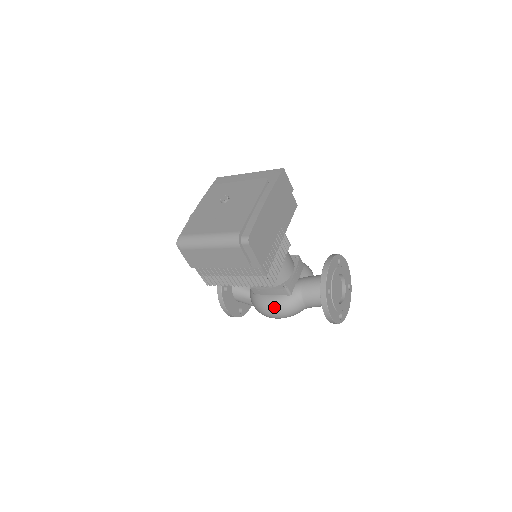
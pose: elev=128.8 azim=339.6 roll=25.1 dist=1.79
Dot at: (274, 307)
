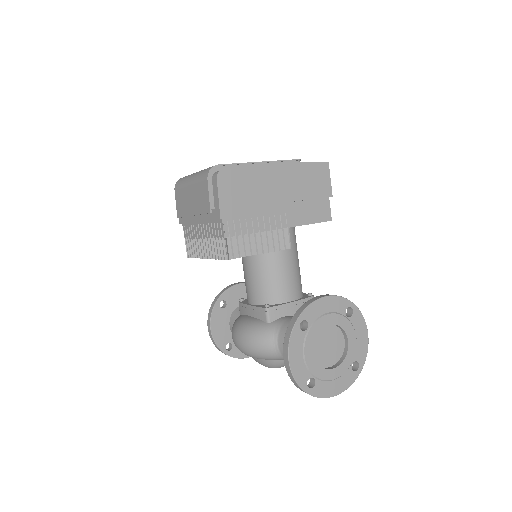
Dot at: (243, 329)
